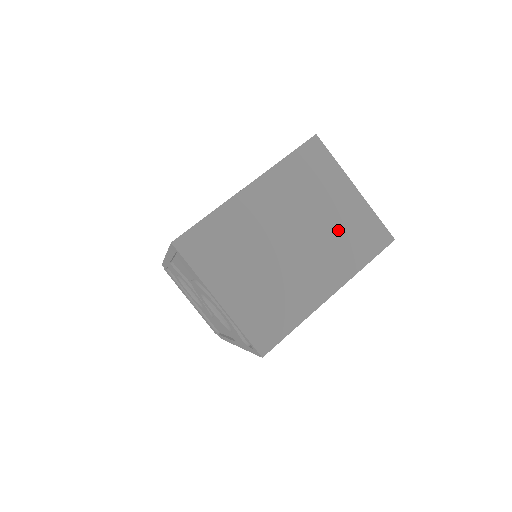
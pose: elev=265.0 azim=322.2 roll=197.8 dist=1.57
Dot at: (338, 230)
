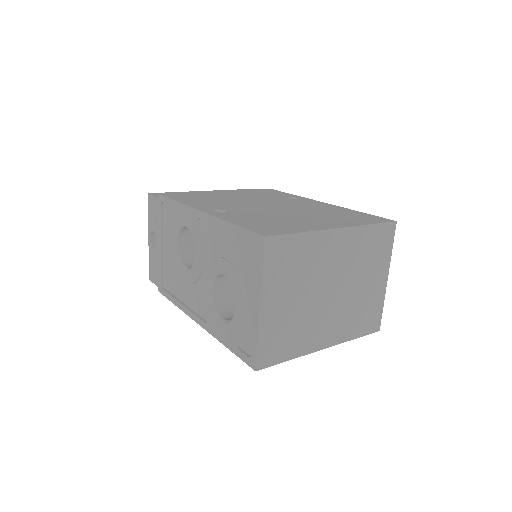
Dot at: (359, 302)
